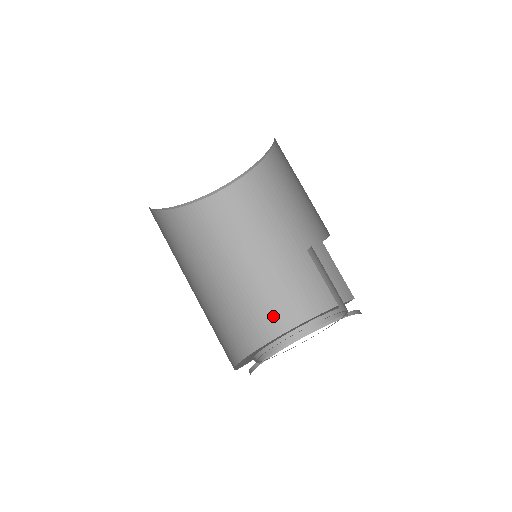
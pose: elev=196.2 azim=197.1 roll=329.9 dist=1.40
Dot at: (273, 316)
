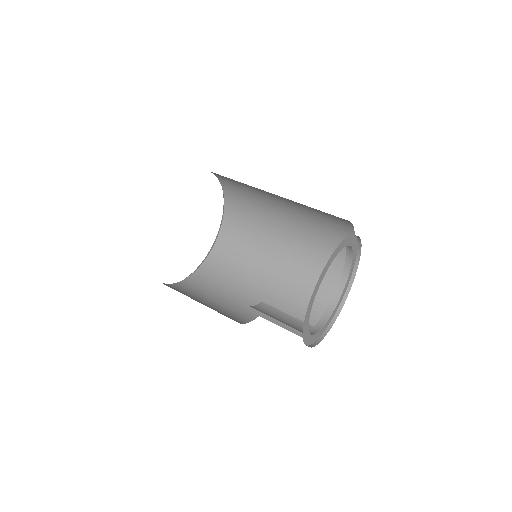
Dot at: (334, 246)
